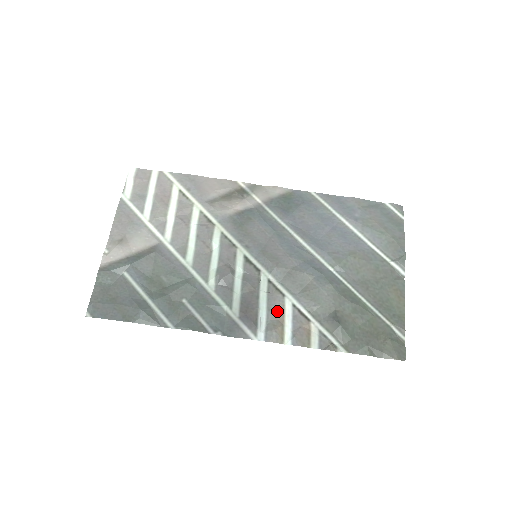
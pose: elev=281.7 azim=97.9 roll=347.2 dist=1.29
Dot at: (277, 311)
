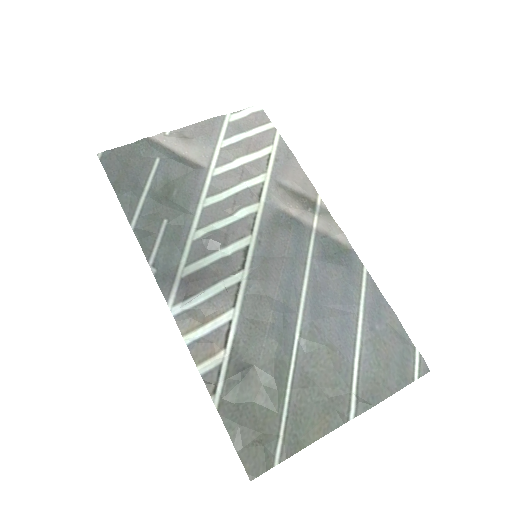
Dot at: (213, 310)
